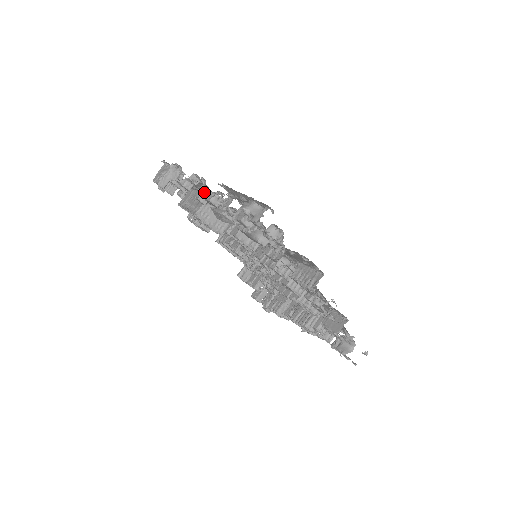
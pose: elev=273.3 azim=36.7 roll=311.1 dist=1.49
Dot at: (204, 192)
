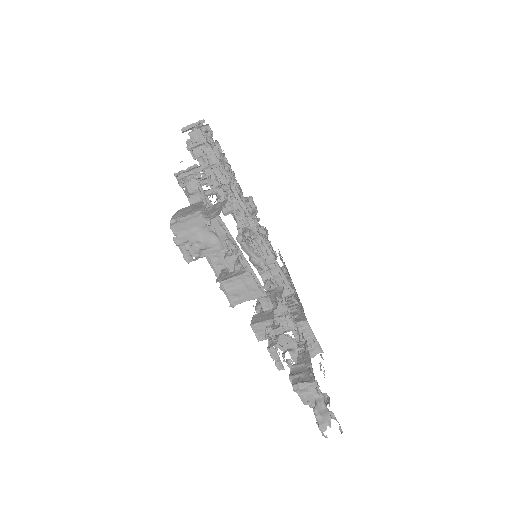
Dot at: (274, 350)
